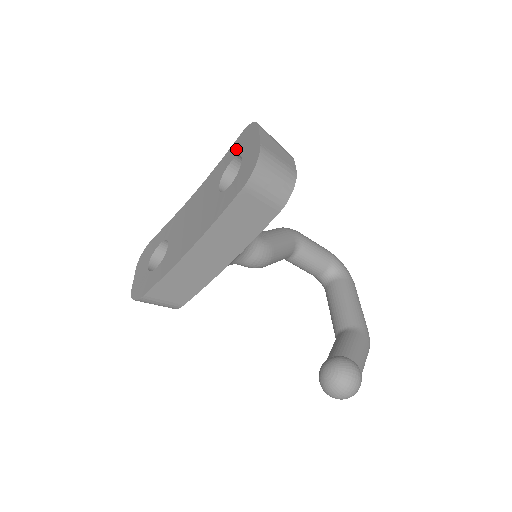
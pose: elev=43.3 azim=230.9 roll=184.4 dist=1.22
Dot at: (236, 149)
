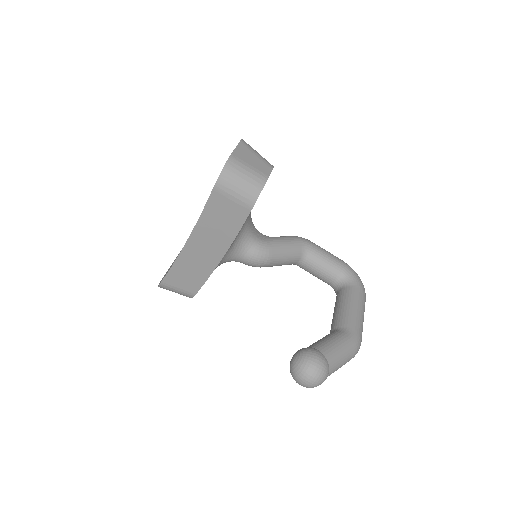
Dot at: occluded
